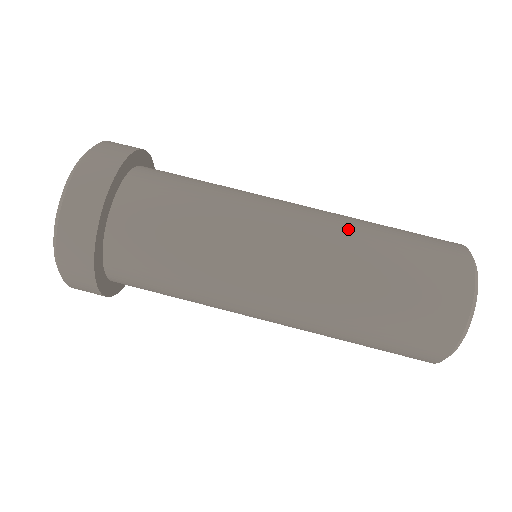
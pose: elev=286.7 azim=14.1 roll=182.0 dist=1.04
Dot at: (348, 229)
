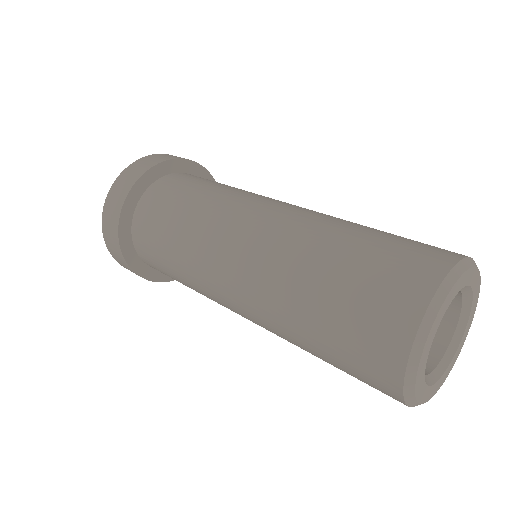
Dot at: occluded
